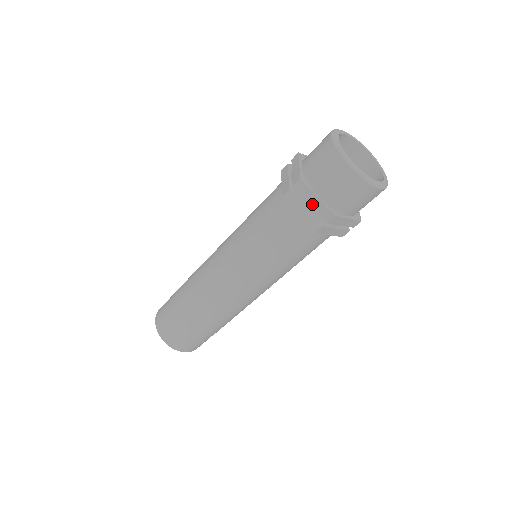
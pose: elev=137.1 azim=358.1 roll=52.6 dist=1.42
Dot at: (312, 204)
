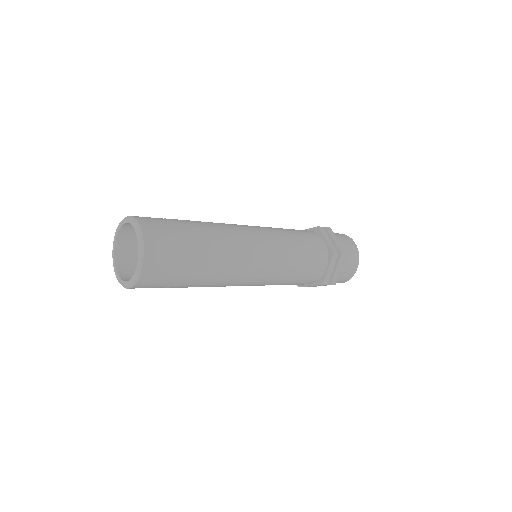
Dot at: (335, 241)
